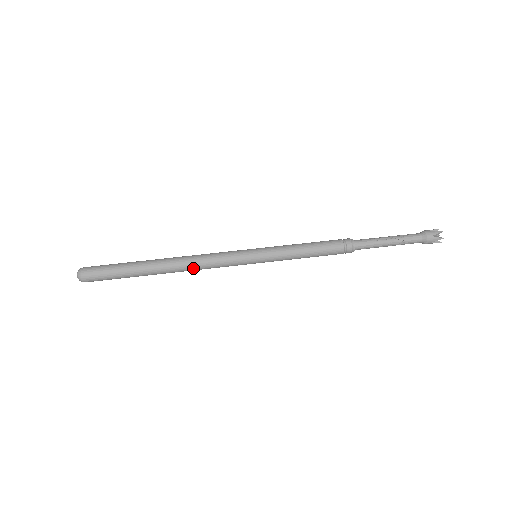
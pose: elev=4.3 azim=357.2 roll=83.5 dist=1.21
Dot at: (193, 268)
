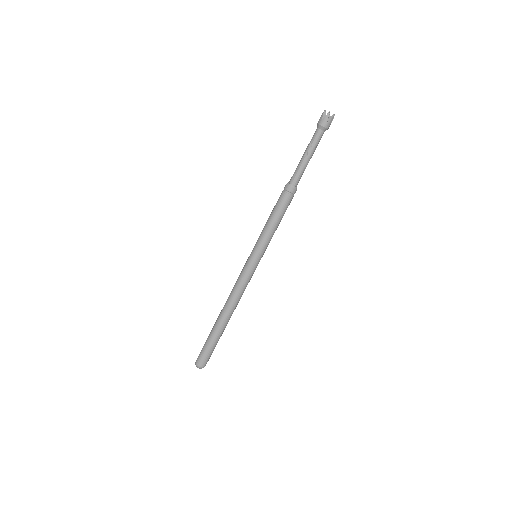
Dot at: occluded
